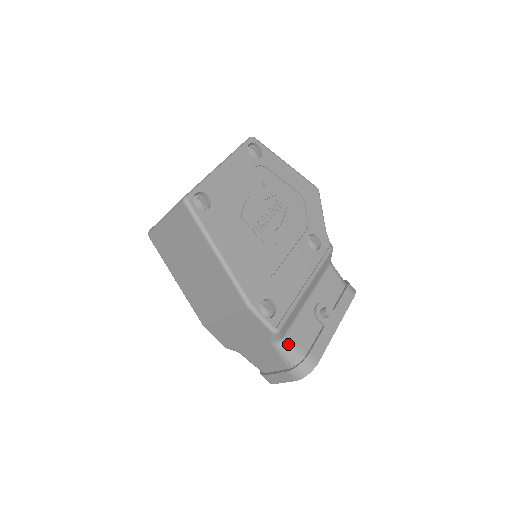
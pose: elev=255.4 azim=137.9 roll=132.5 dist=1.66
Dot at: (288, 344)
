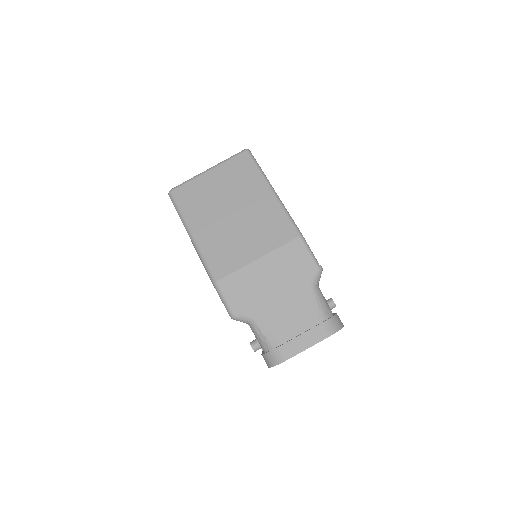
Dot at: occluded
